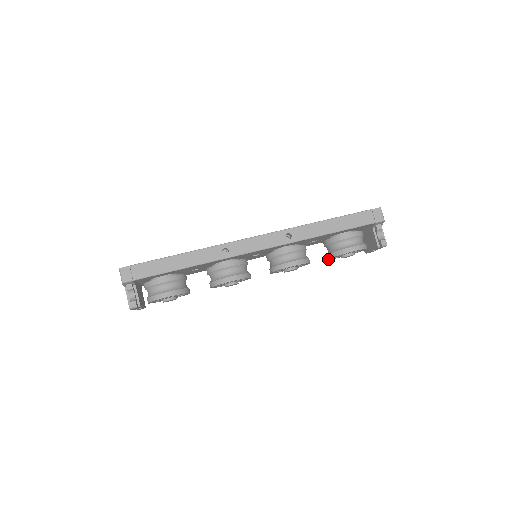
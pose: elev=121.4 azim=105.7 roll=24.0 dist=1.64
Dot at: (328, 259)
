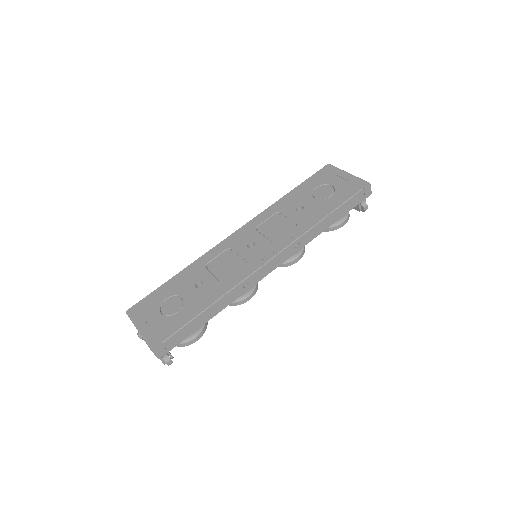
Dot at: occluded
